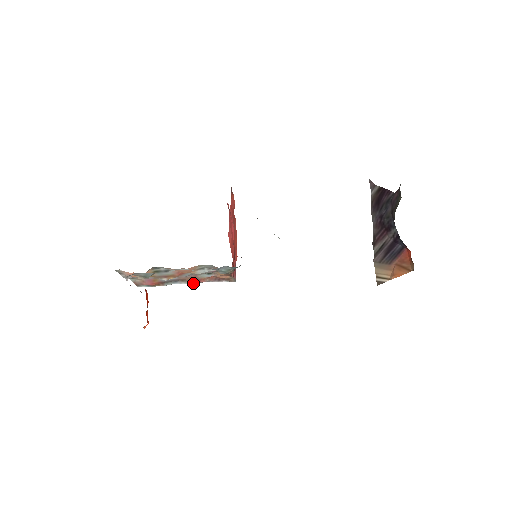
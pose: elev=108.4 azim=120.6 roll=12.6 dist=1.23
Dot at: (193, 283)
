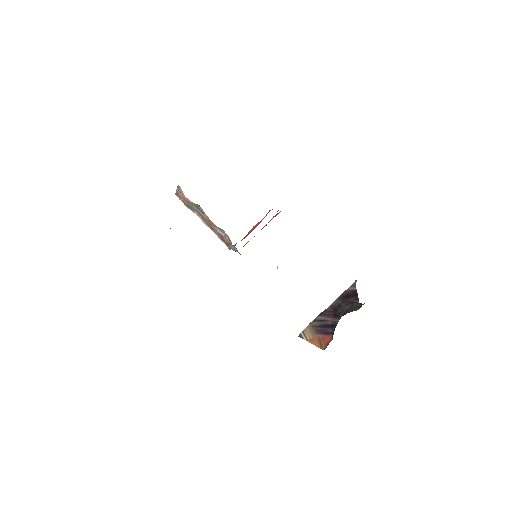
Dot at: (207, 225)
